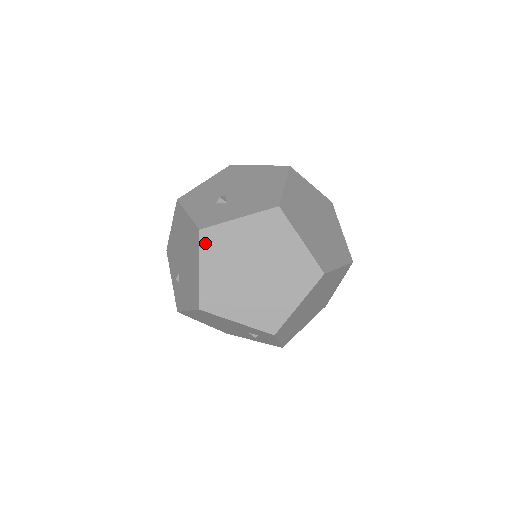
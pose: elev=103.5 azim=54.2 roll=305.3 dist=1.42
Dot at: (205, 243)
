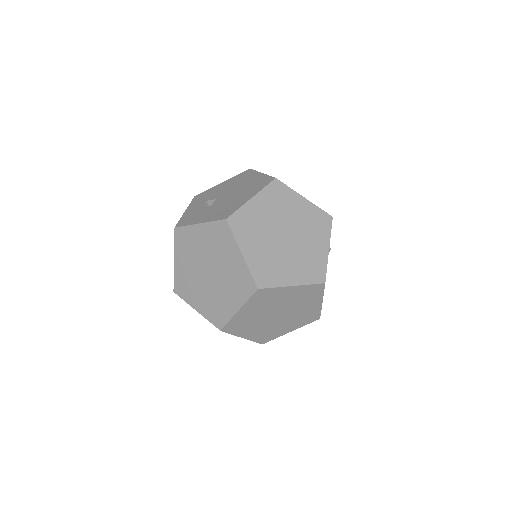
Dot at: (178, 239)
